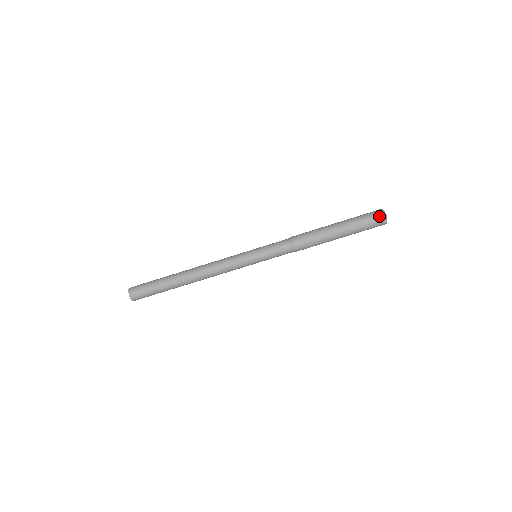
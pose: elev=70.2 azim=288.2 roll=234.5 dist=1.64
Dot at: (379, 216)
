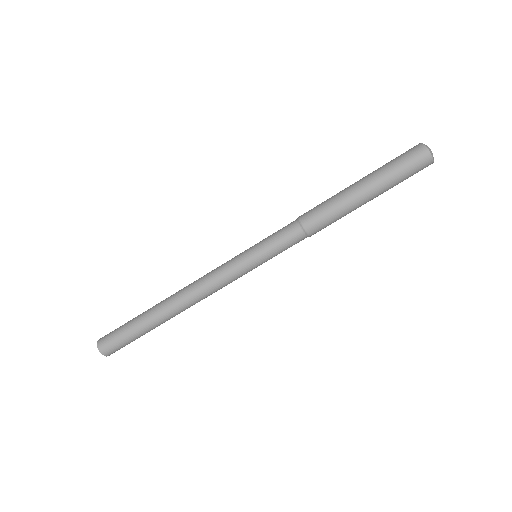
Dot at: (420, 154)
